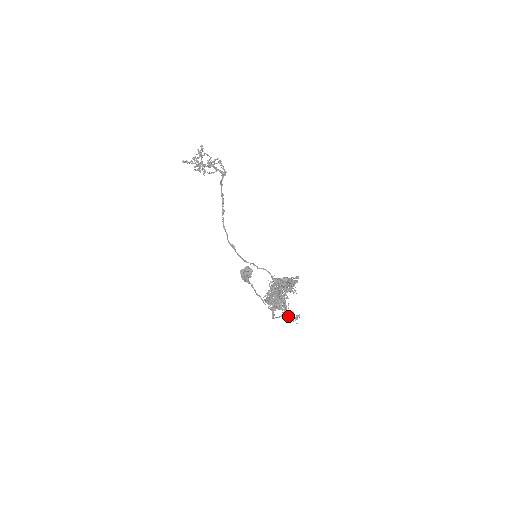
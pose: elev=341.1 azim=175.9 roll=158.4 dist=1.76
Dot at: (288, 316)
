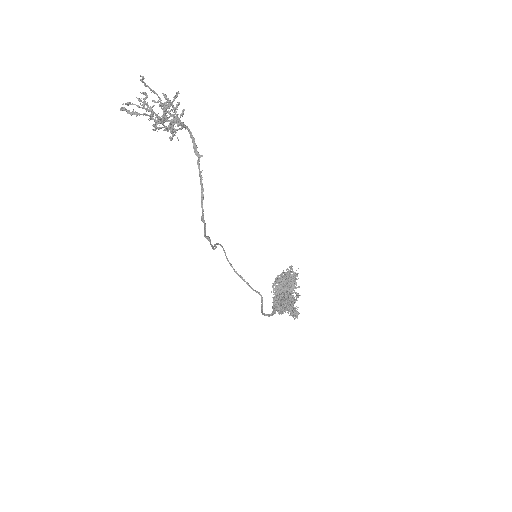
Dot at: (292, 315)
